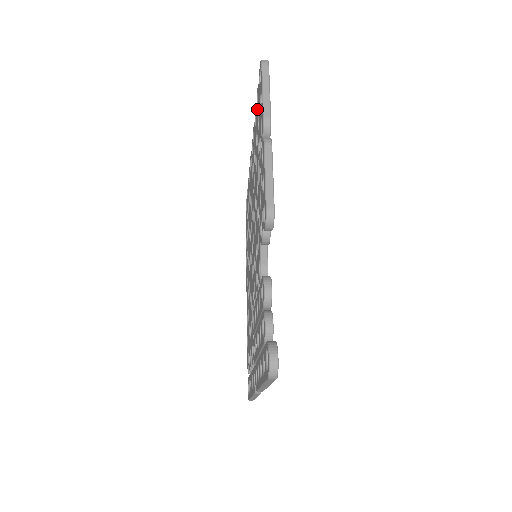
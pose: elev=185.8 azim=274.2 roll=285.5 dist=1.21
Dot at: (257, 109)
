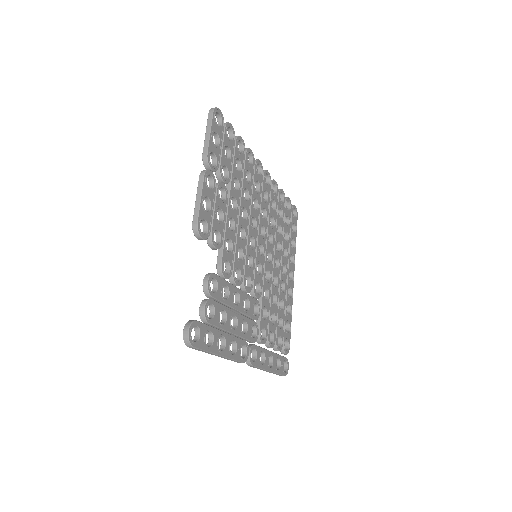
Dot at: occluded
